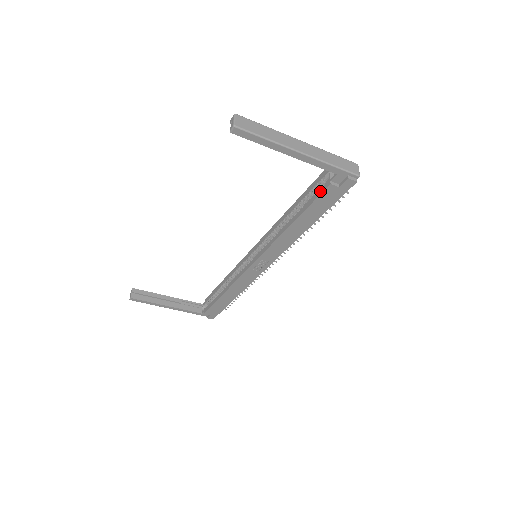
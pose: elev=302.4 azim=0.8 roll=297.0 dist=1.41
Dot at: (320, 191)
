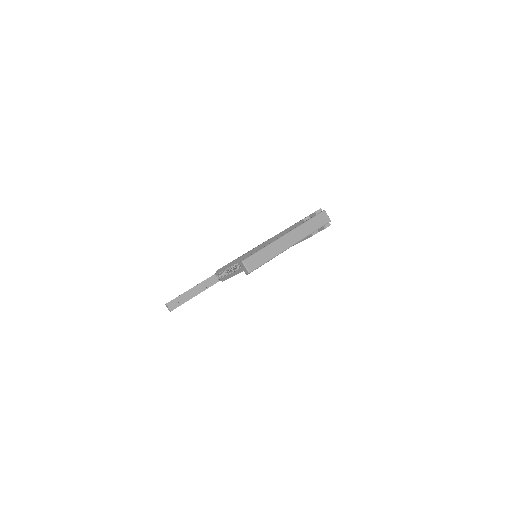
Dot at: occluded
